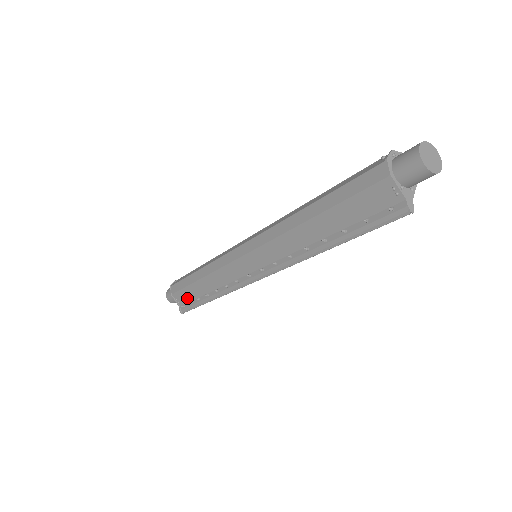
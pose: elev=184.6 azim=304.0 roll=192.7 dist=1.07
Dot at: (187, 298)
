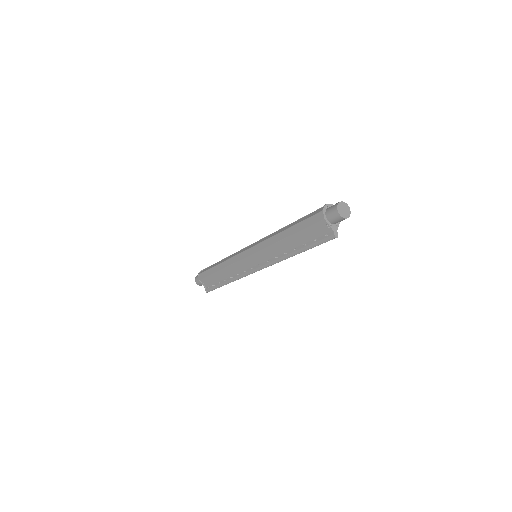
Dot at: (211, 282)
